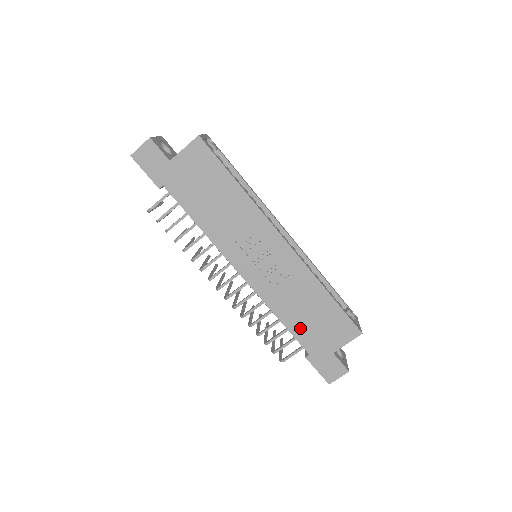
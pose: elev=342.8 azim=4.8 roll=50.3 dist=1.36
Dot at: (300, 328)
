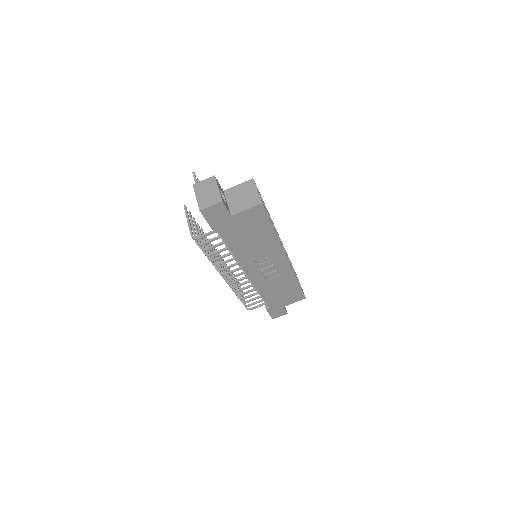
Dot at: (271, 298)
